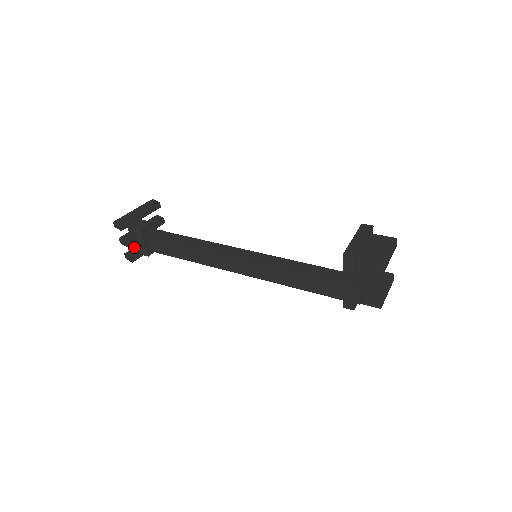
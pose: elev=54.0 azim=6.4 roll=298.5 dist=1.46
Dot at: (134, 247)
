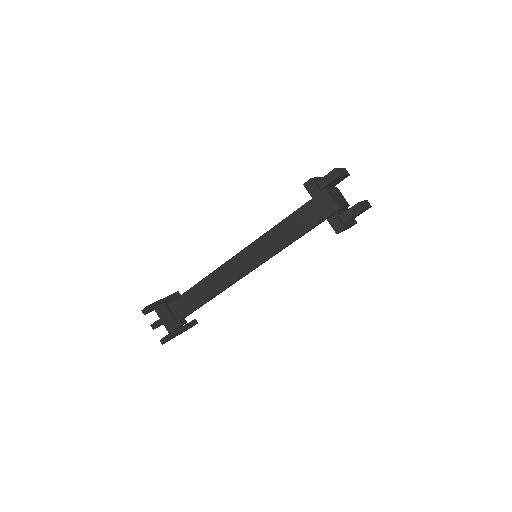
Dot at: occluded
